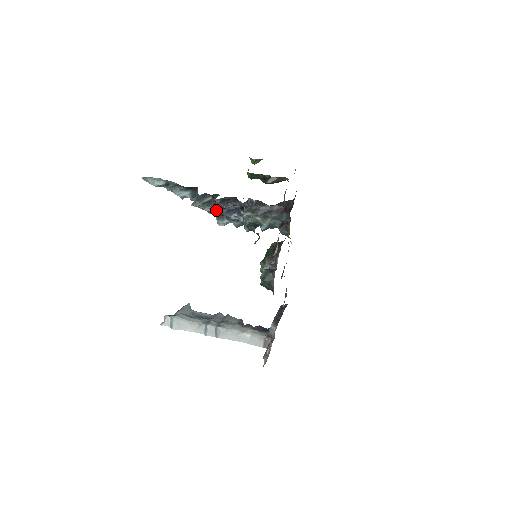
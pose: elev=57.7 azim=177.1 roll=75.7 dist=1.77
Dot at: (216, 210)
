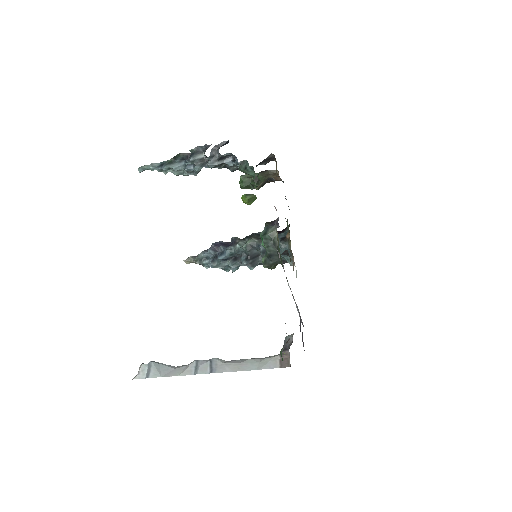
Dot at: (209, 163)
